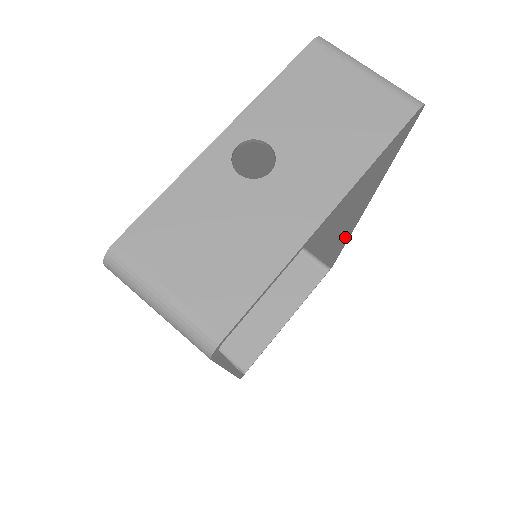
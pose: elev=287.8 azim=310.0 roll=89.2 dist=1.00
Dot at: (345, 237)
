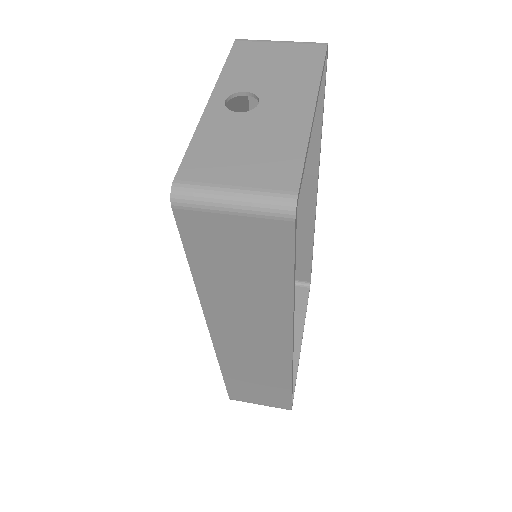
Dot at: (312, 229)
